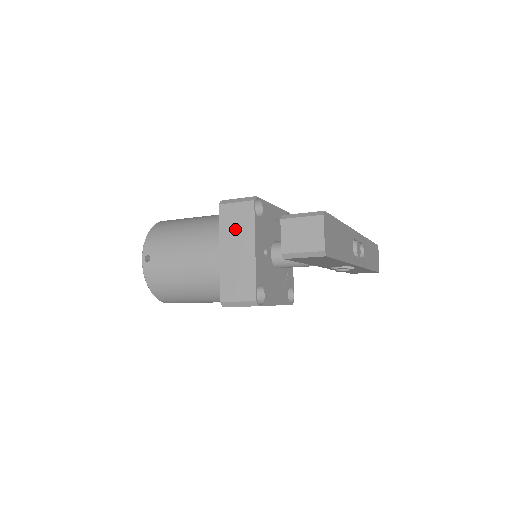
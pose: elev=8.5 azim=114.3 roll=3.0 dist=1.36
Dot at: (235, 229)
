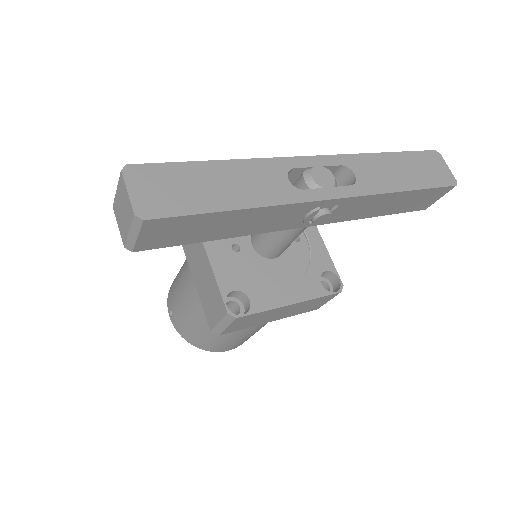
Dot at: occluded
